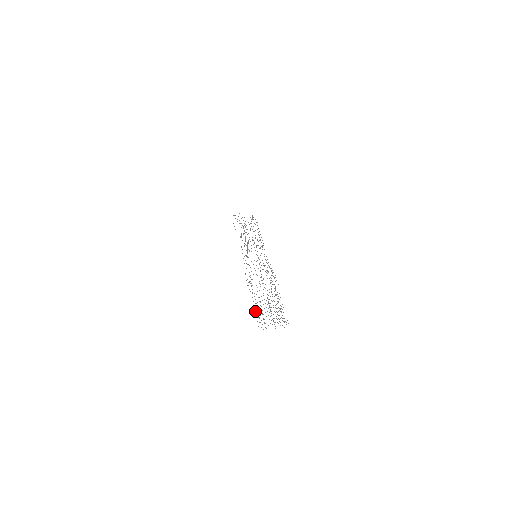
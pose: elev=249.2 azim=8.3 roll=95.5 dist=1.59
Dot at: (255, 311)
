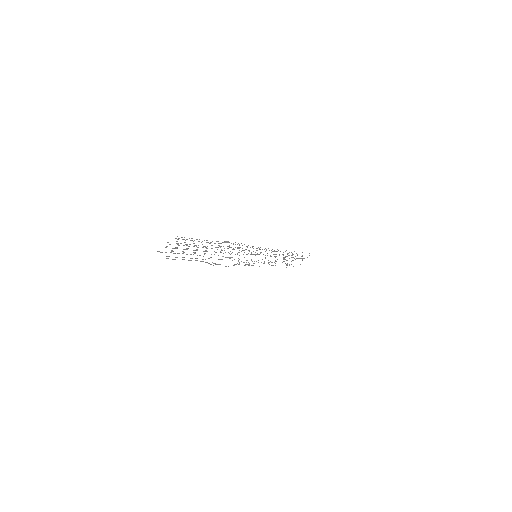
Dot at: occluded
